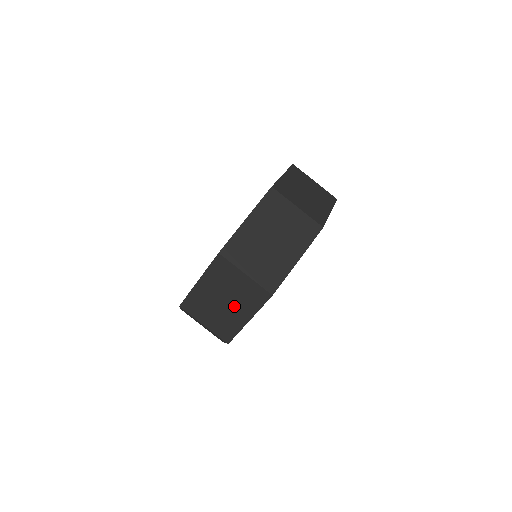
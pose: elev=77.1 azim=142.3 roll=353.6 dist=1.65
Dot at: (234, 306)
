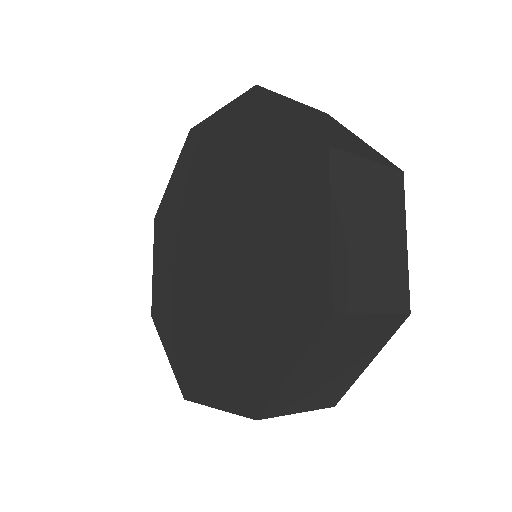
Dot at: occluded
